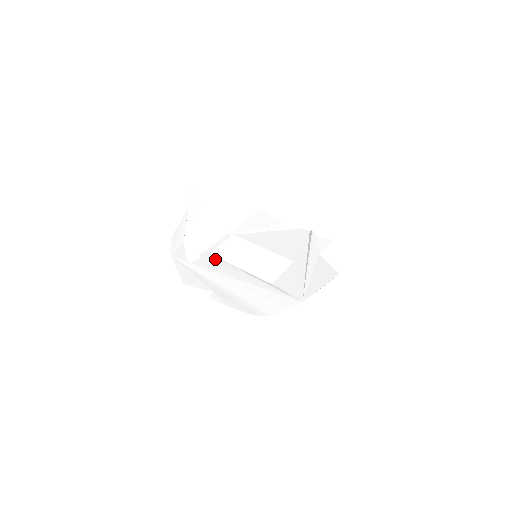
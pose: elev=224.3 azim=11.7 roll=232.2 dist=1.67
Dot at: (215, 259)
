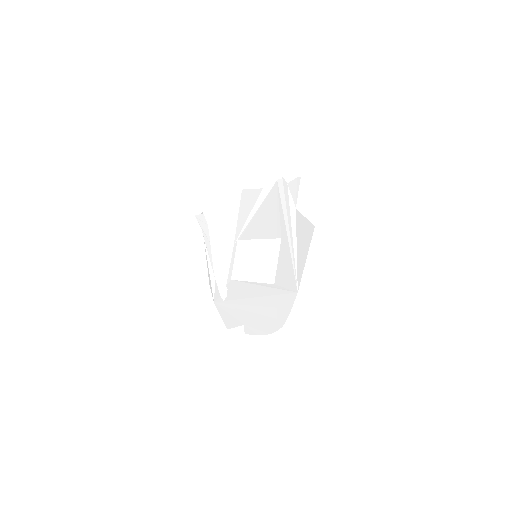
Dot at: (235, 284)
